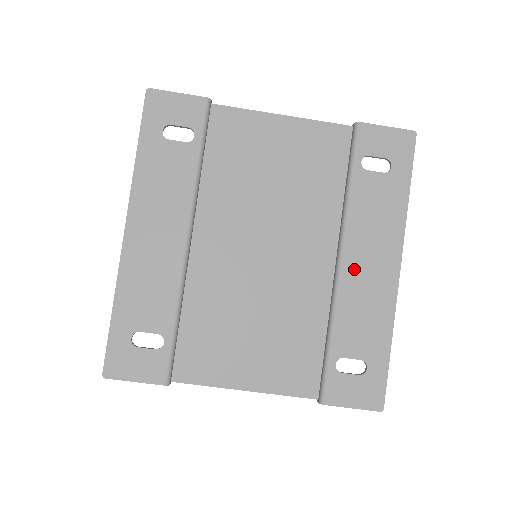
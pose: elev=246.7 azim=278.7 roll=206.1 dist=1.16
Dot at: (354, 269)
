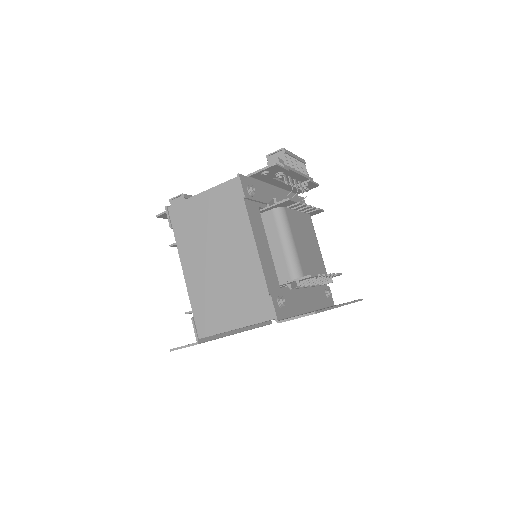
Dot at: occluded
